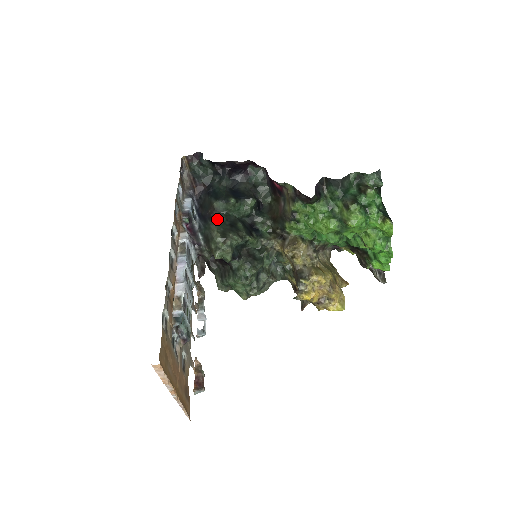
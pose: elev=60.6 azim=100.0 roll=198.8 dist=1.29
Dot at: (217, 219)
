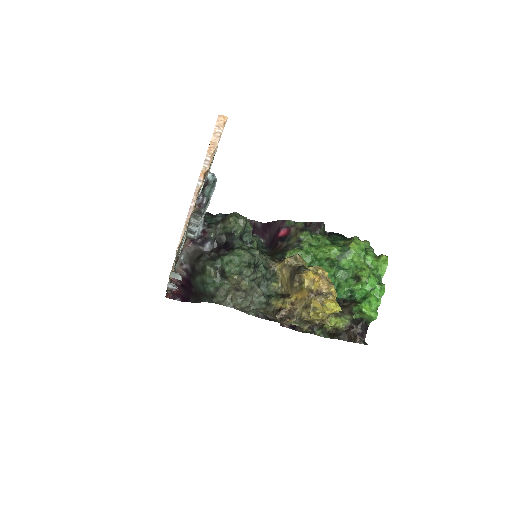
Dot at: occluded
